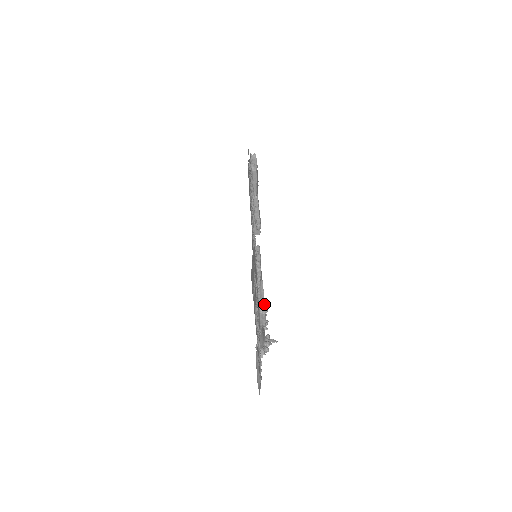
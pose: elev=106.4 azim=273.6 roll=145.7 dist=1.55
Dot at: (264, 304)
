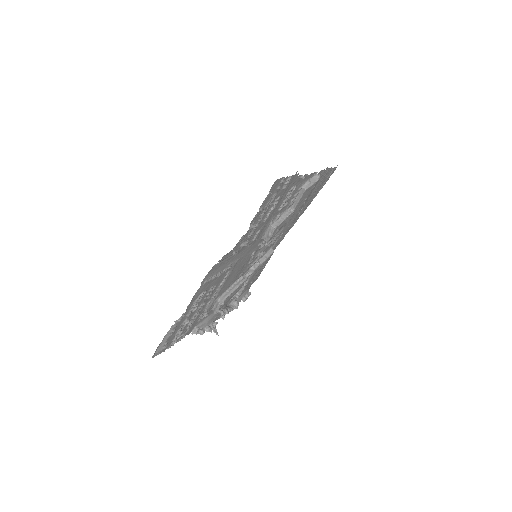
Dot at: (227, 297)
